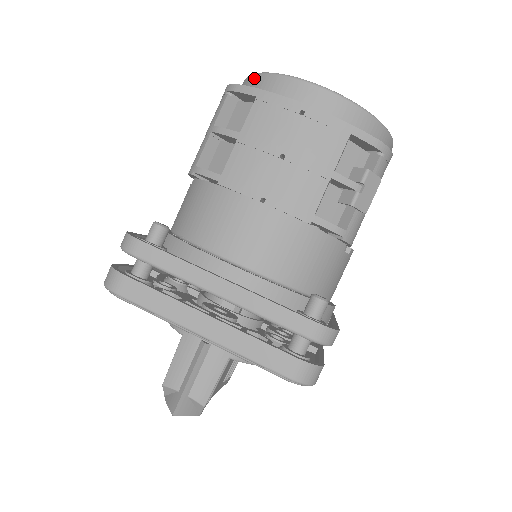
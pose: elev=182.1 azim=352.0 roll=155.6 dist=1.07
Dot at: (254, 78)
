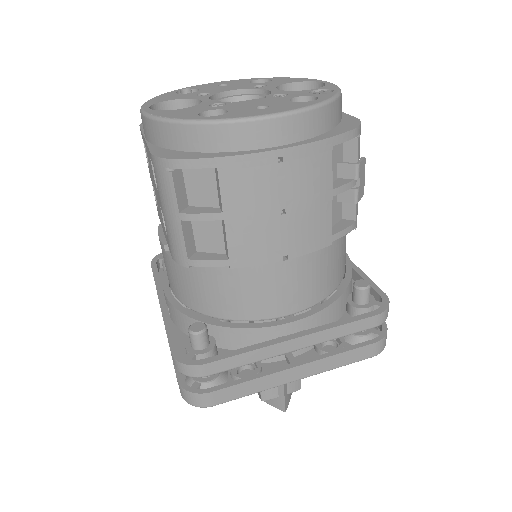
Dot at: (182, 130)
